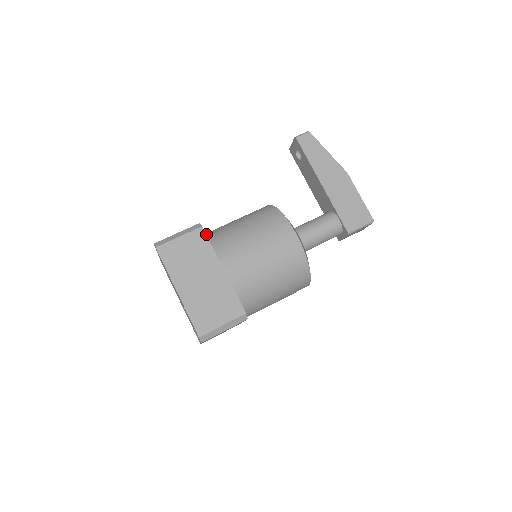
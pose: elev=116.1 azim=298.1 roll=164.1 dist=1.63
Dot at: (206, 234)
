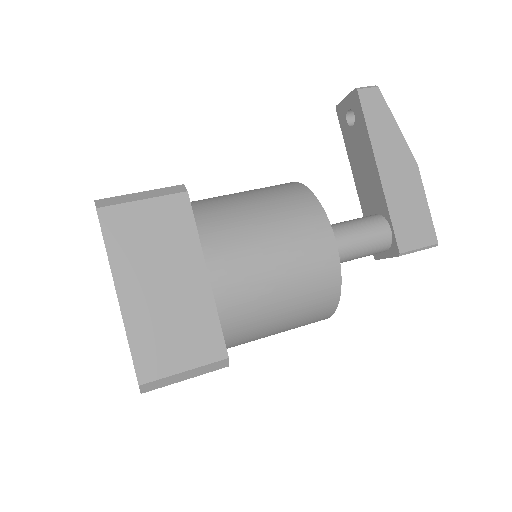
Dot at: occluded
